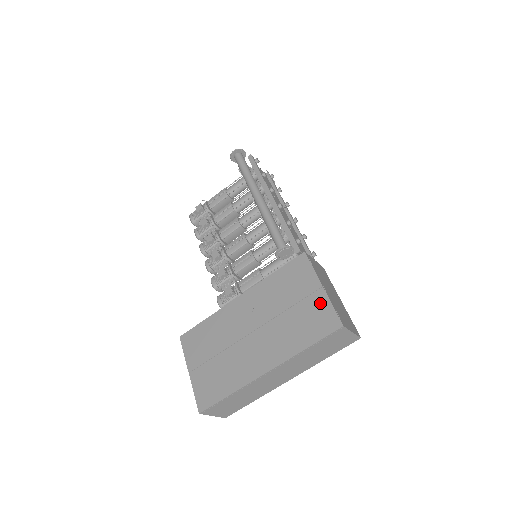
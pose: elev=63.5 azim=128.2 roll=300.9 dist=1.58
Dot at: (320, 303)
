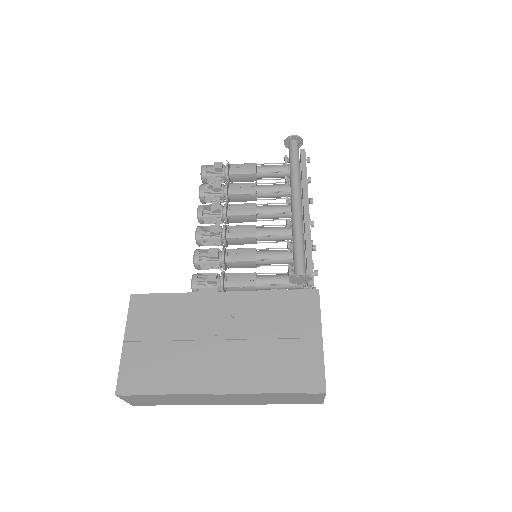
Dot at: (312, 354)
